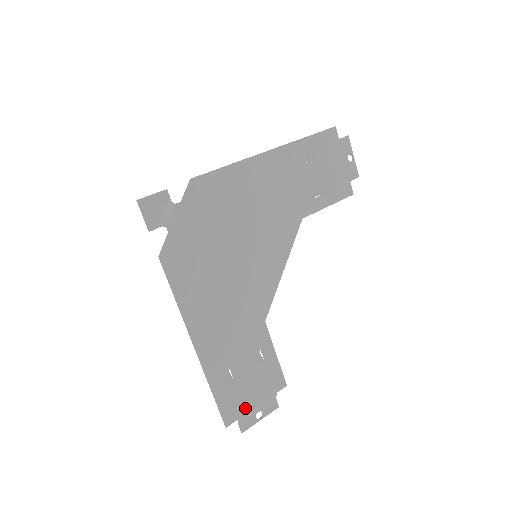
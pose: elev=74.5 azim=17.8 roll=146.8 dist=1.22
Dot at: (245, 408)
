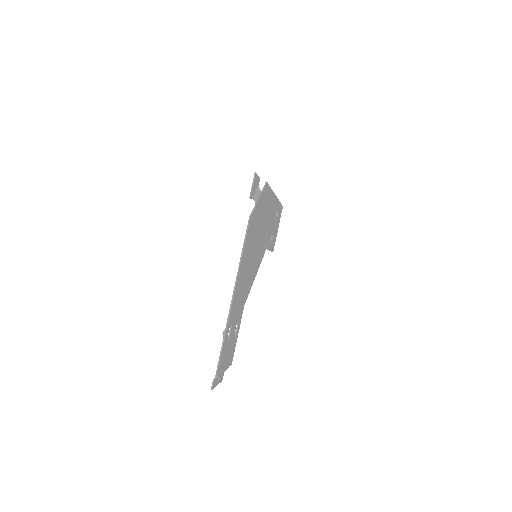
Dot at: (223, 367)
